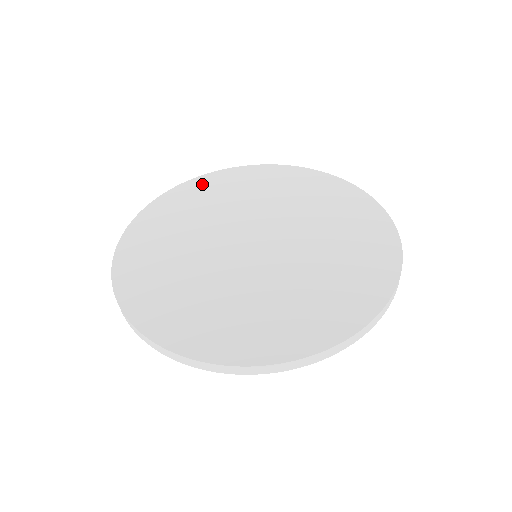
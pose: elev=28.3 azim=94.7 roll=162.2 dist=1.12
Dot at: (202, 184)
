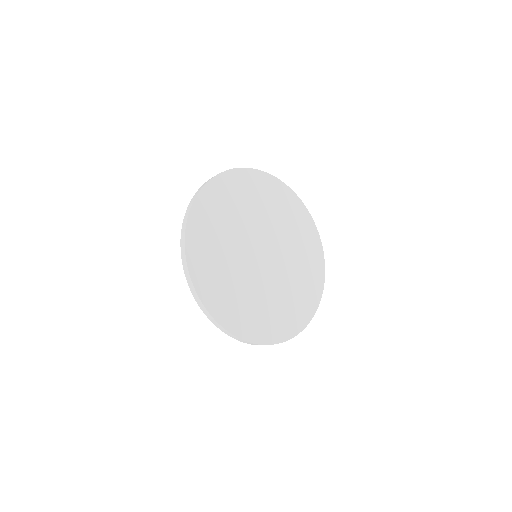
Dot at: (224, 184)
